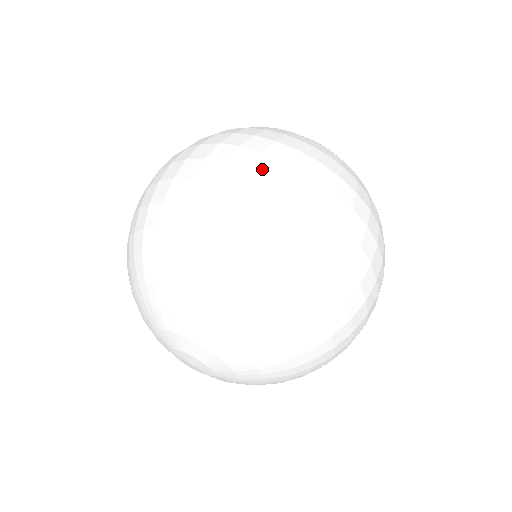
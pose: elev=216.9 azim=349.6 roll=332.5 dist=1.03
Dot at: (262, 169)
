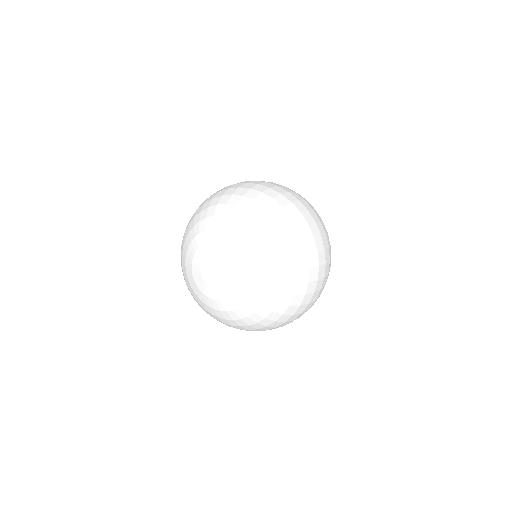
Dot at: occluded
